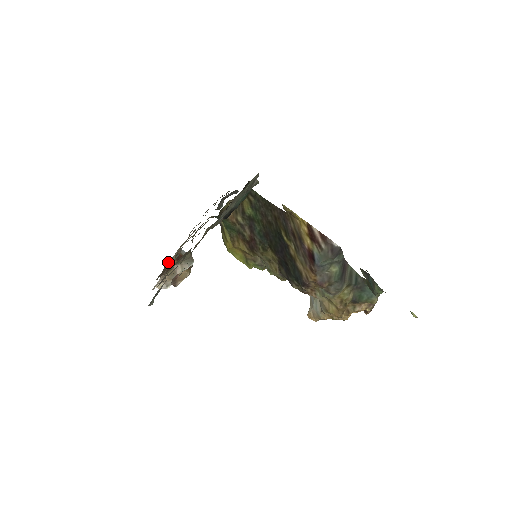
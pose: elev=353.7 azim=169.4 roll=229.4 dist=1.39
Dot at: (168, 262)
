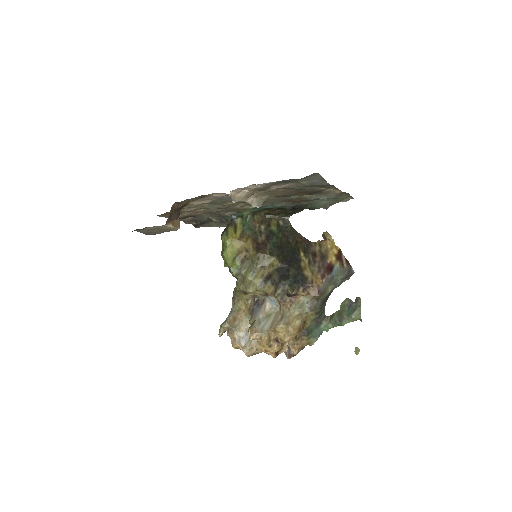
Dot at: (191, 202)
